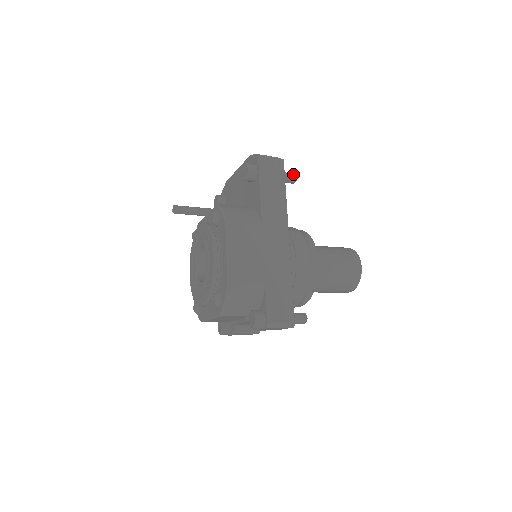
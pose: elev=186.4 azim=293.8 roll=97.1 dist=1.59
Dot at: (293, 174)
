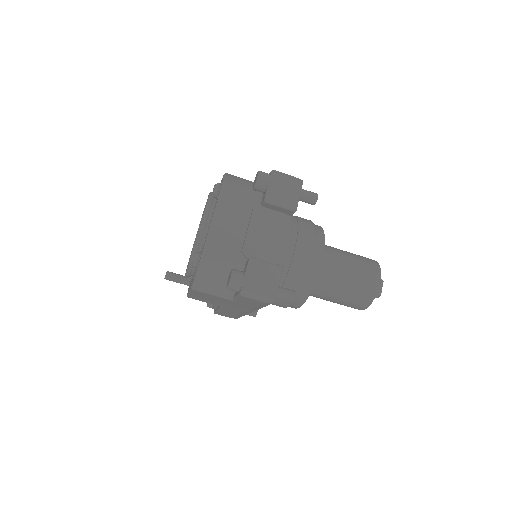
Dot at: occluded
